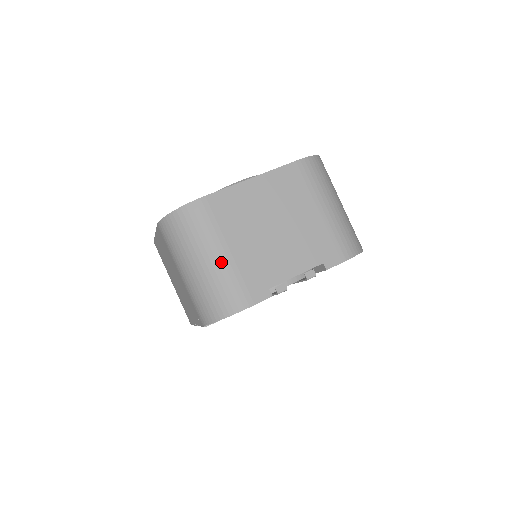
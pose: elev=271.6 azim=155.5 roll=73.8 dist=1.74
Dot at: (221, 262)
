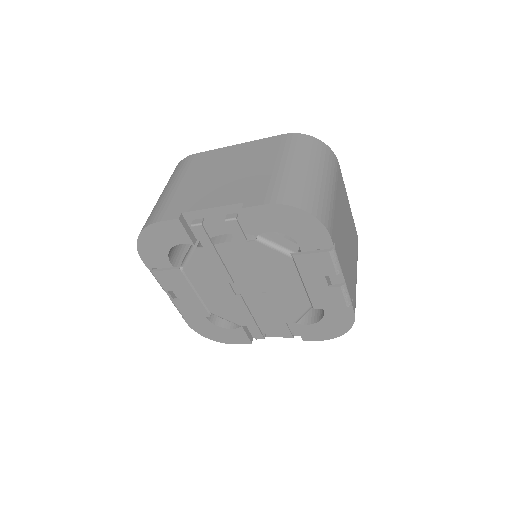
Dot at: (168, 192)
